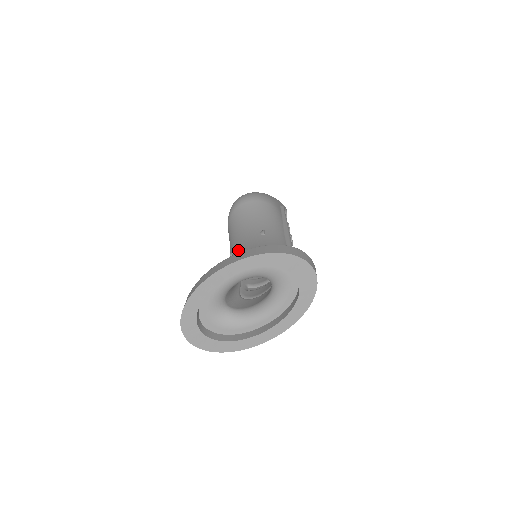
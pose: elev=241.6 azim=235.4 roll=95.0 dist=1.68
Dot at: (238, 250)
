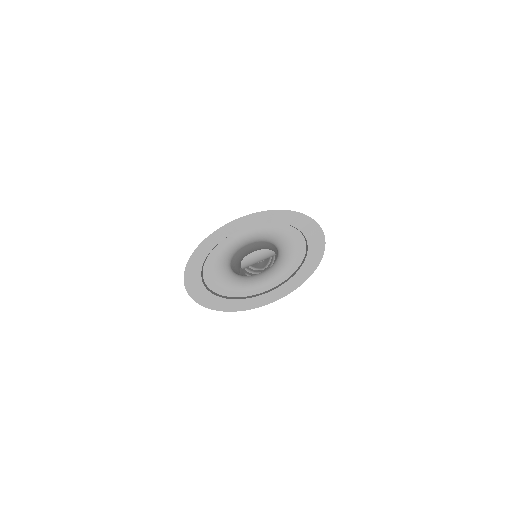
Dot at: occluded
